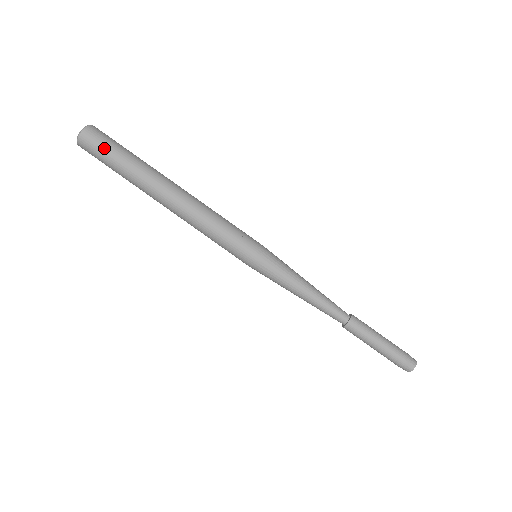
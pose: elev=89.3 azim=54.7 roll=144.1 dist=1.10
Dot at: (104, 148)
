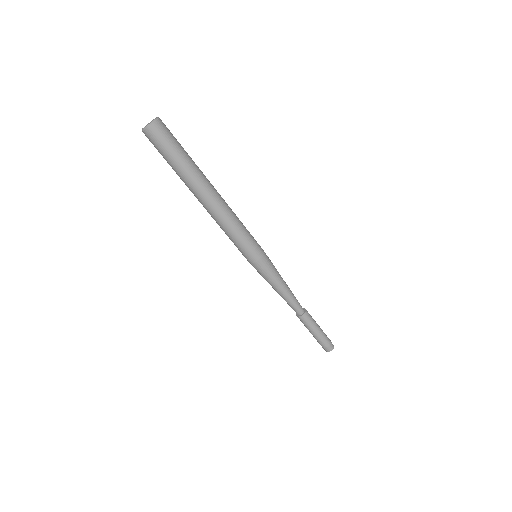
Dot at: (160, 150)
